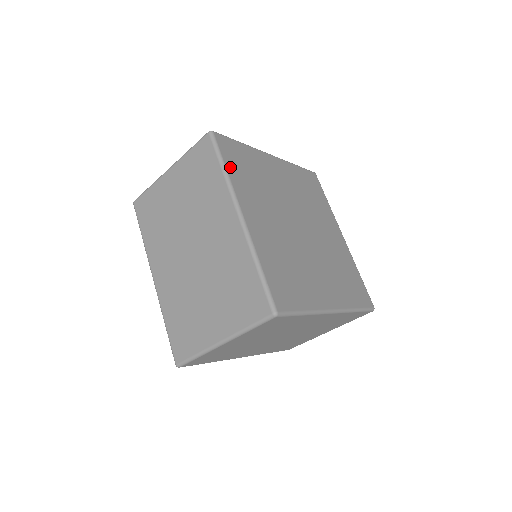
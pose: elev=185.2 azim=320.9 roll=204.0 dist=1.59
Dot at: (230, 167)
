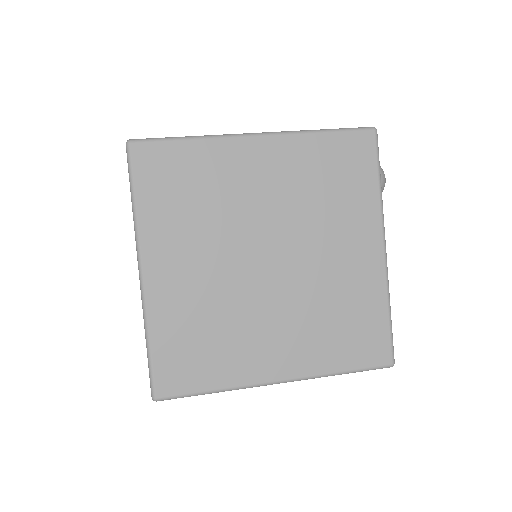
Dot at: (145, 198)
